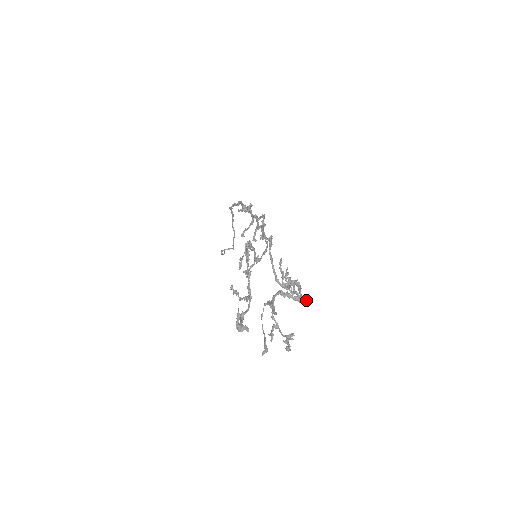
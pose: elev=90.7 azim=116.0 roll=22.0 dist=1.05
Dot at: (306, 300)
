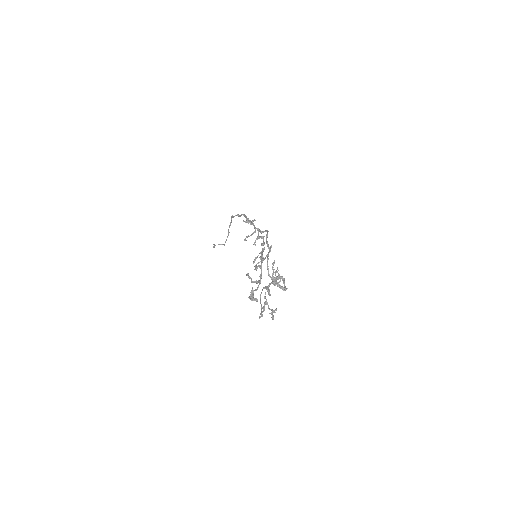
Dot at: occluded
